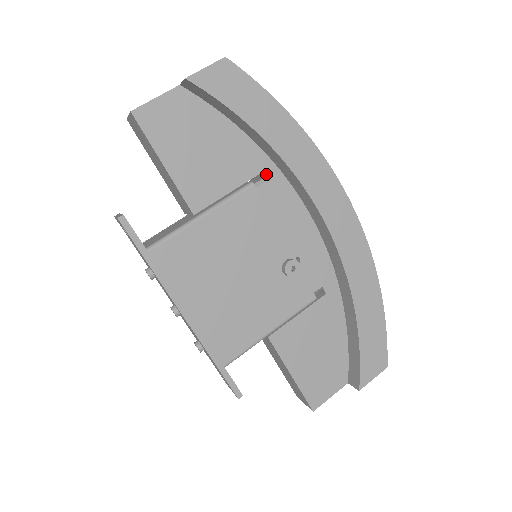
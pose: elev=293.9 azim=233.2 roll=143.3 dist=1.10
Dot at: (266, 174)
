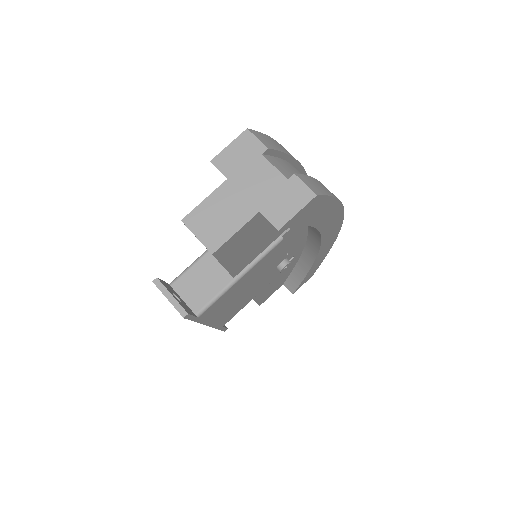
Dot at: occluded
